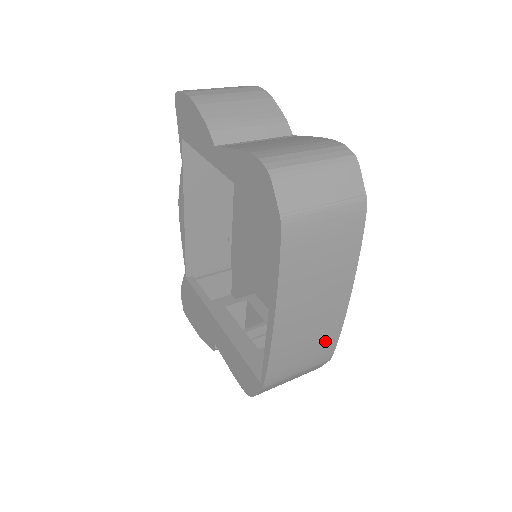
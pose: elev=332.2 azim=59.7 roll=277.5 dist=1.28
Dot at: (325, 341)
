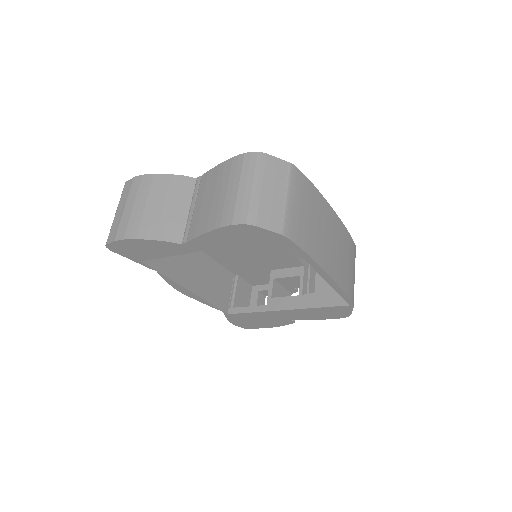
Dot at: (348, 245)
